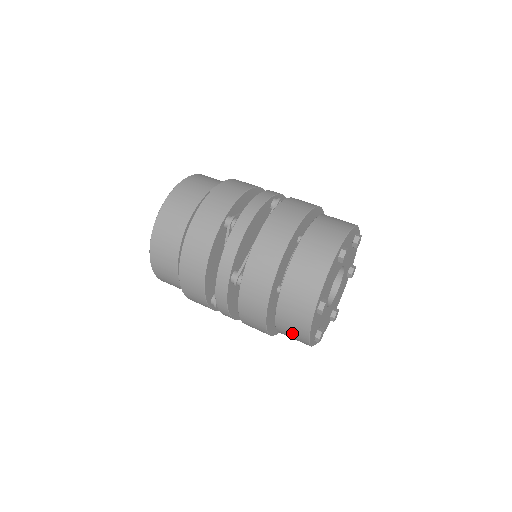
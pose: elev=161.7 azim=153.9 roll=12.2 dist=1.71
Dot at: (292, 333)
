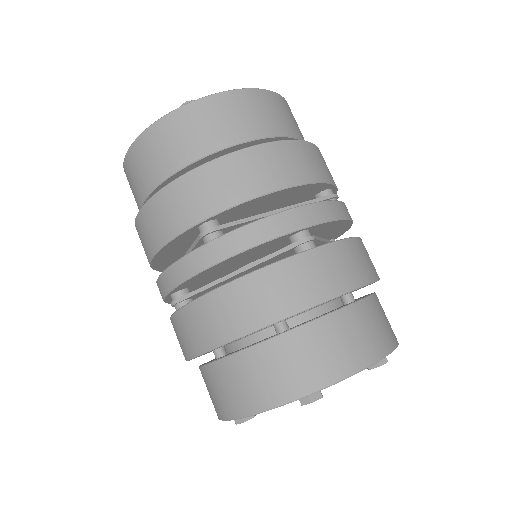
Dot at: occluded
